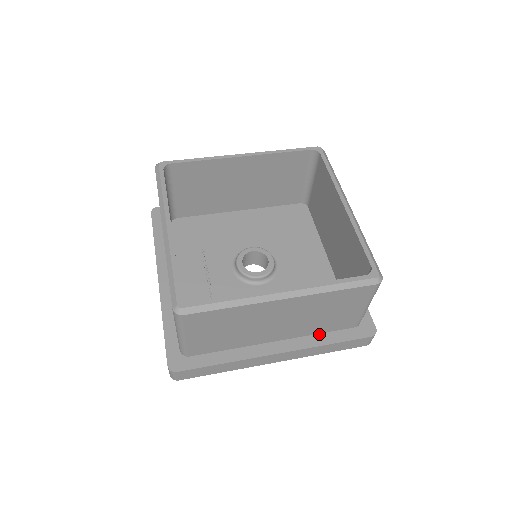
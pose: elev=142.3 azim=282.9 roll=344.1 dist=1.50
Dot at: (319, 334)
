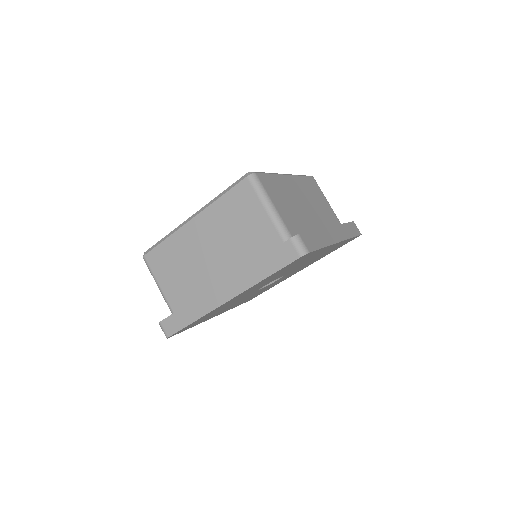
Dot at: occluded
